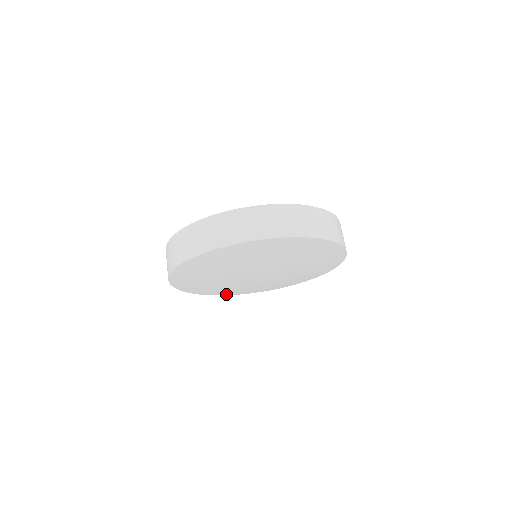
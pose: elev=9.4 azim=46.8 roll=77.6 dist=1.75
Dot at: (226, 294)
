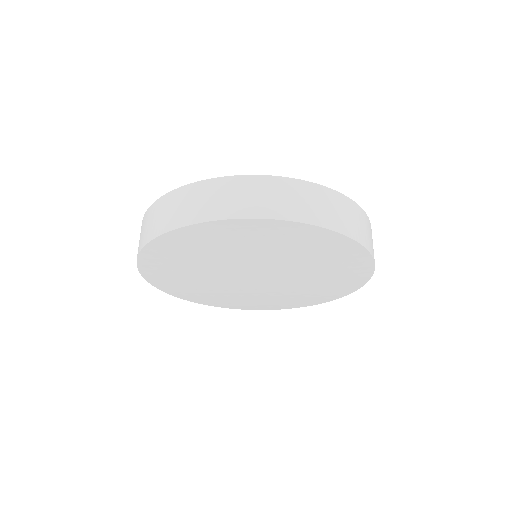
Dot at: (196, 301)
